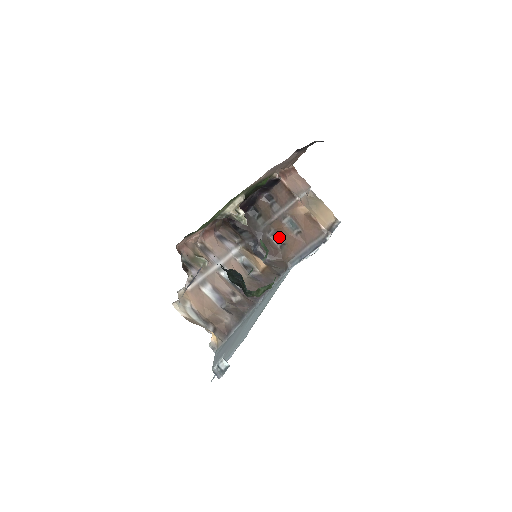
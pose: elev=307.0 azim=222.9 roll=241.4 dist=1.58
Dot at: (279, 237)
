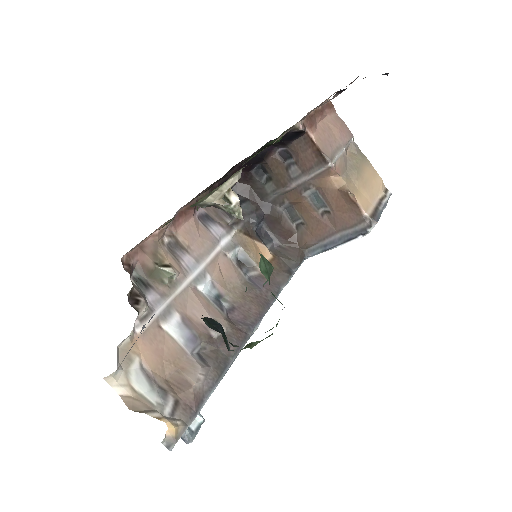
Dot at: (296, 213)
